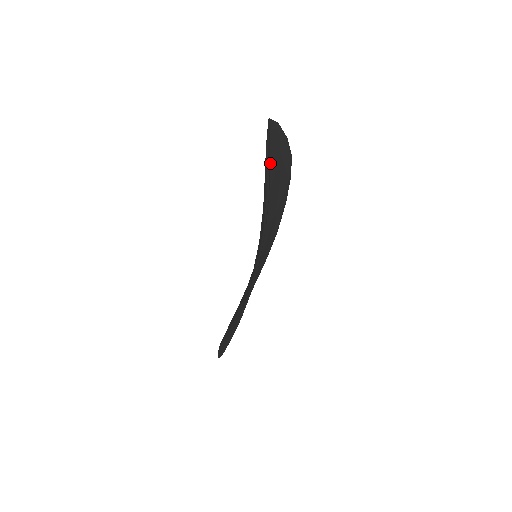
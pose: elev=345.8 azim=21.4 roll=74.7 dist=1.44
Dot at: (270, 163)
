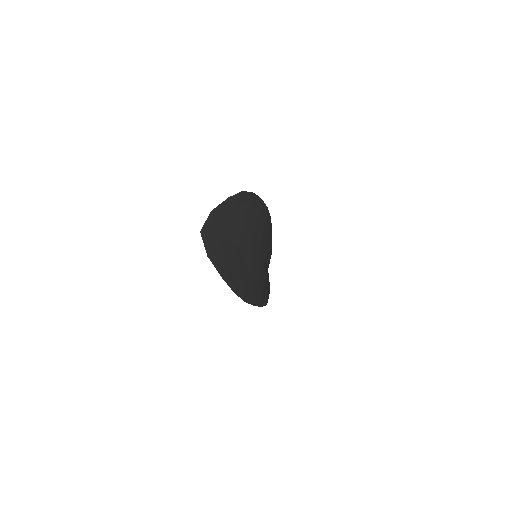
Dot at: (224, 239)
